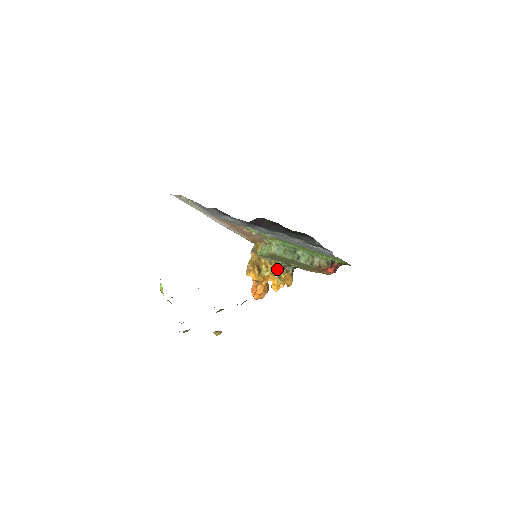
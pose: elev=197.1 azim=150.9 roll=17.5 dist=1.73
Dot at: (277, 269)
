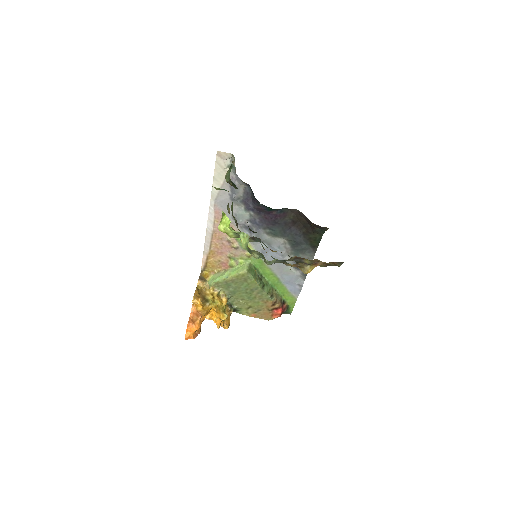
Dot at: (225, 303)
